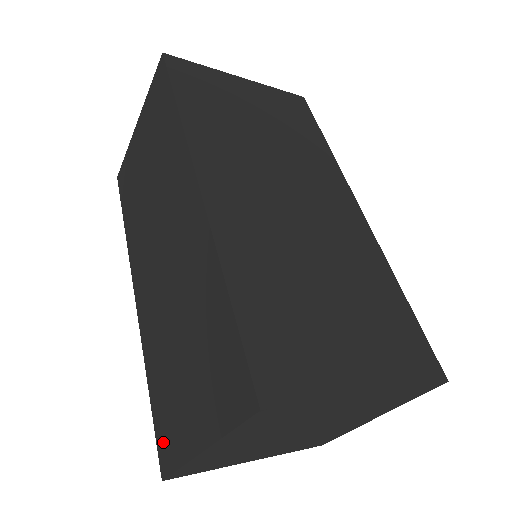
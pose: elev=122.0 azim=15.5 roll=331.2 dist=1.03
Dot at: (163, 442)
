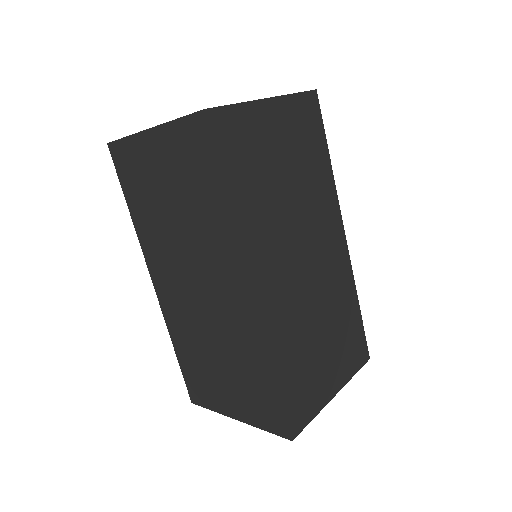
Dot at: (194, 389)
